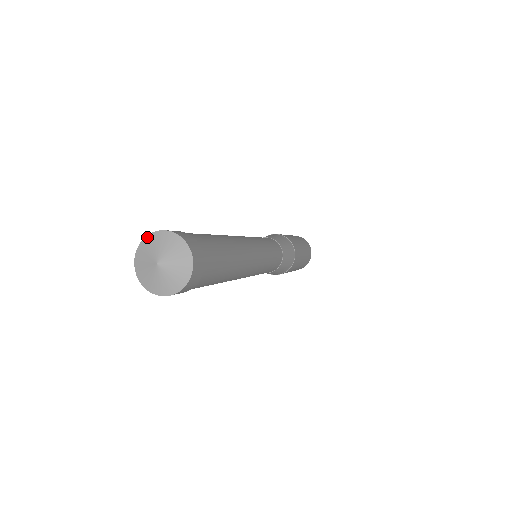
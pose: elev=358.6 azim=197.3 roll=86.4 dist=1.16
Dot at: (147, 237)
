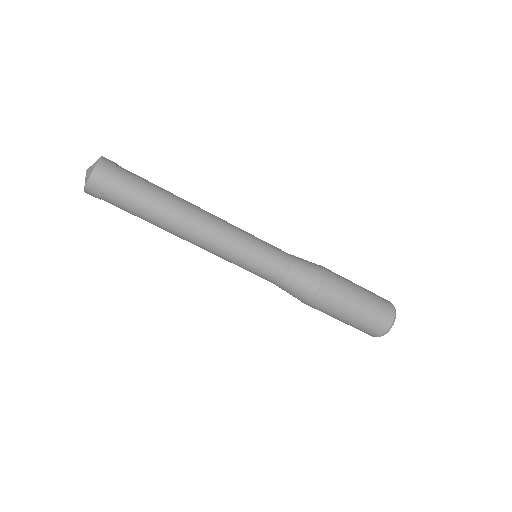
Dot at: occluded
